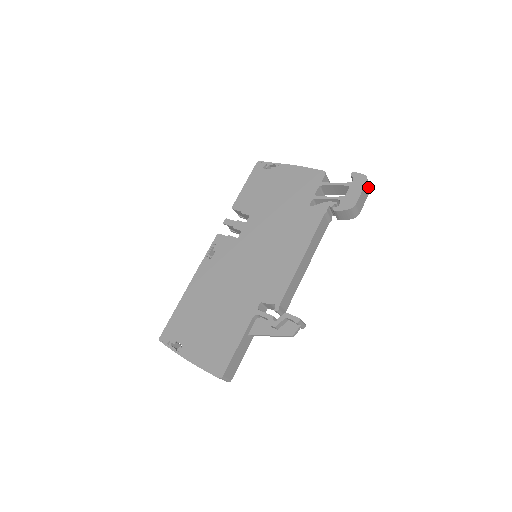
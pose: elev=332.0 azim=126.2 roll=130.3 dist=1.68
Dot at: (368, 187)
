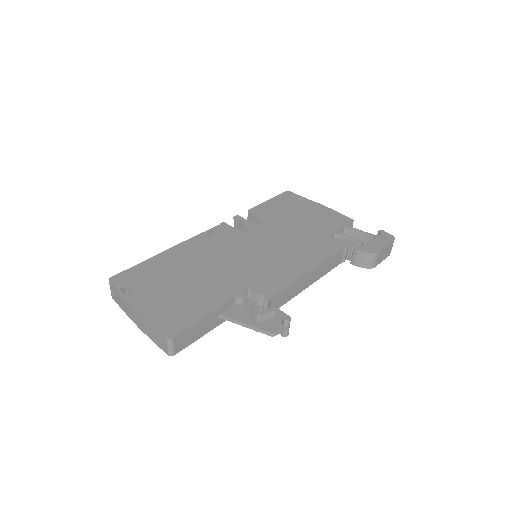
Dot at: (391, 249)
